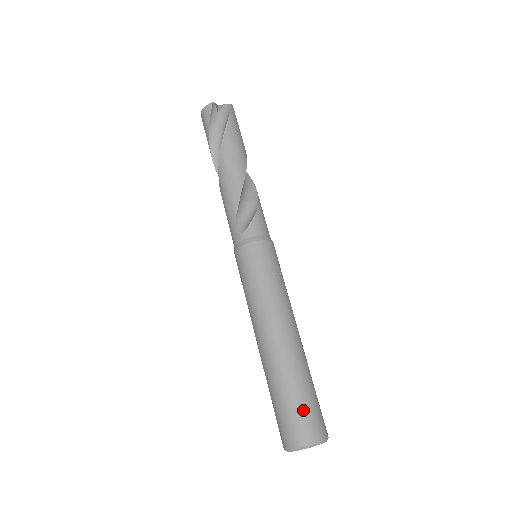
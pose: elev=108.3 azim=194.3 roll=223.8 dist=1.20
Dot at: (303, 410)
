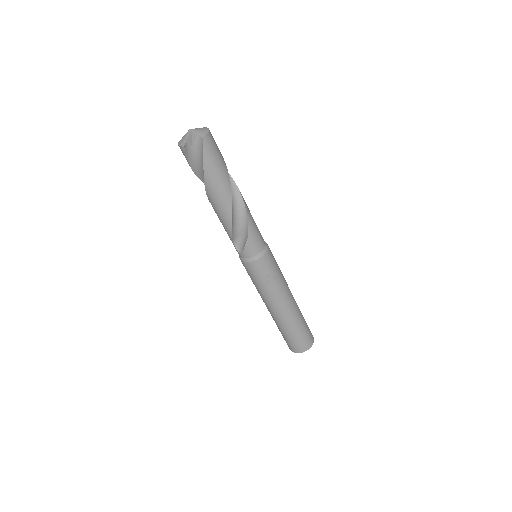
Dot at: (294, 341)
